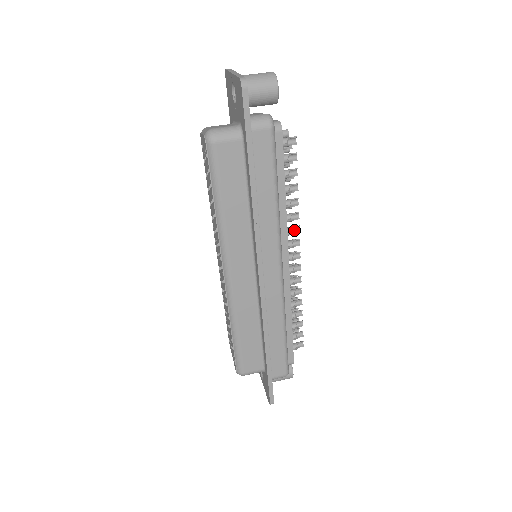
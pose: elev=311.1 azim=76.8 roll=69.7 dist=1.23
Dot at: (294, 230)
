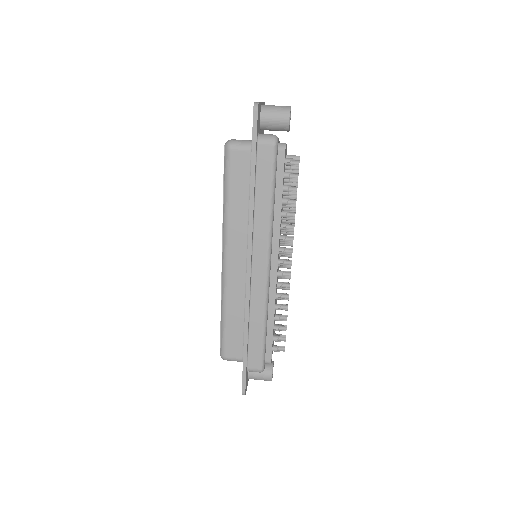
Dot at: (289, 239)
